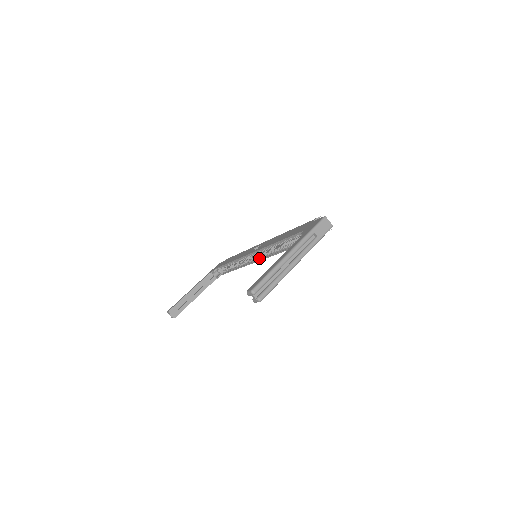
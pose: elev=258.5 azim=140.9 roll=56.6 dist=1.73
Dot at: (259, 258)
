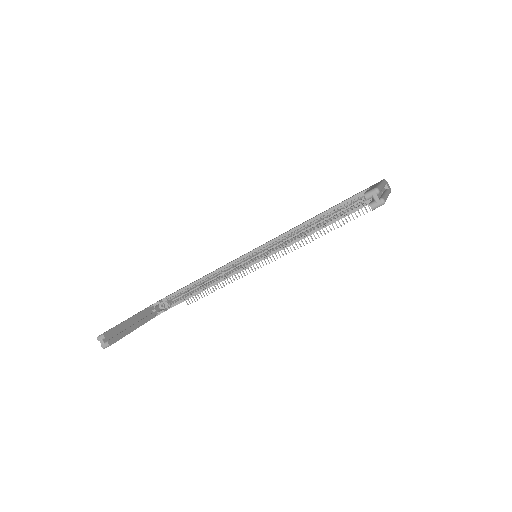
Dot at: (261, 257)
